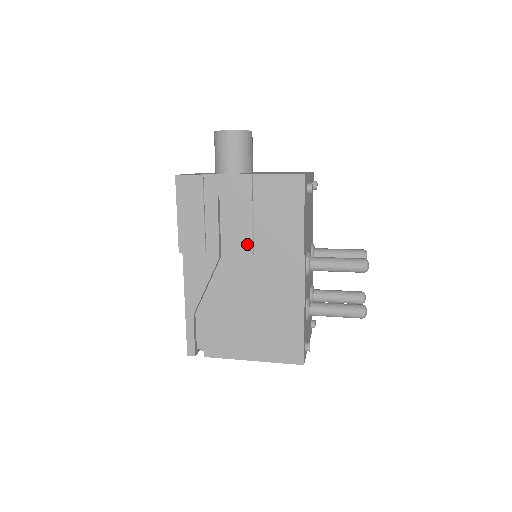
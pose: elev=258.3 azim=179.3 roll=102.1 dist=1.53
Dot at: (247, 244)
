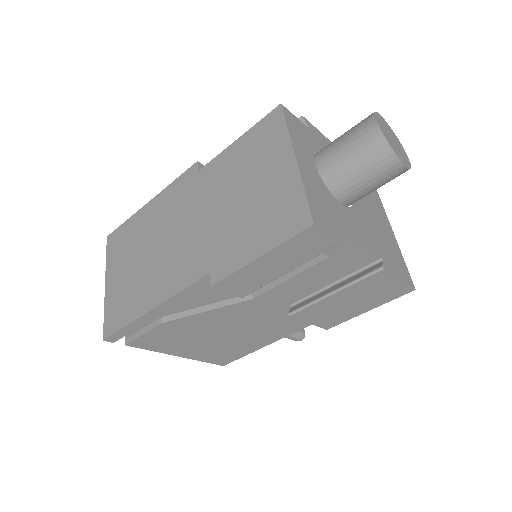
Dot at: (289, 296)
